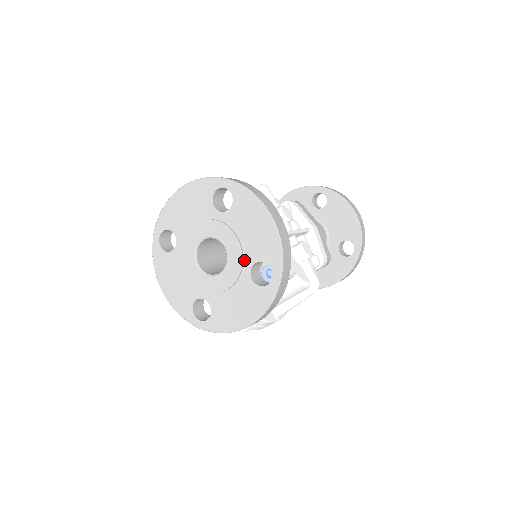
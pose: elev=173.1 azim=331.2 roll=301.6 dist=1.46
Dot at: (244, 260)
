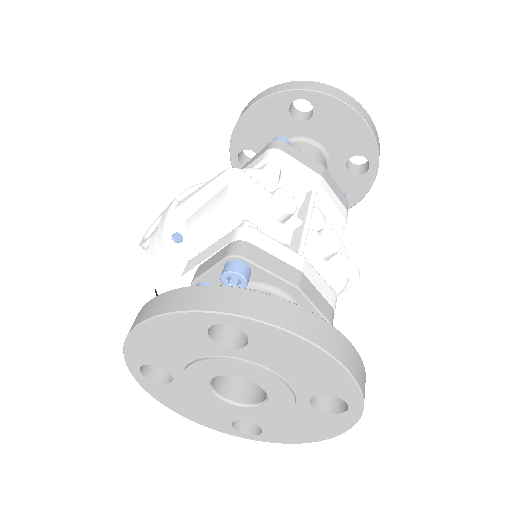
Dot at: (295, 393)
